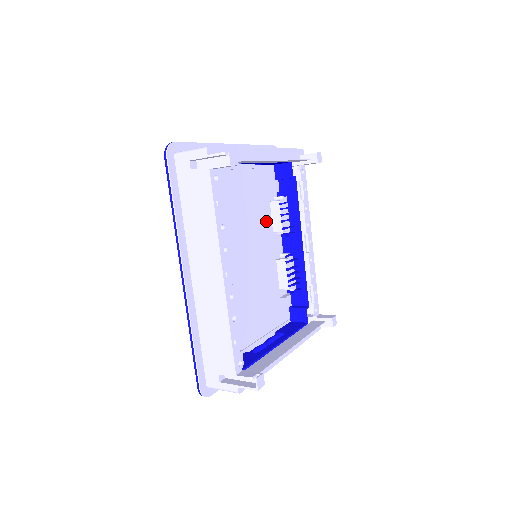
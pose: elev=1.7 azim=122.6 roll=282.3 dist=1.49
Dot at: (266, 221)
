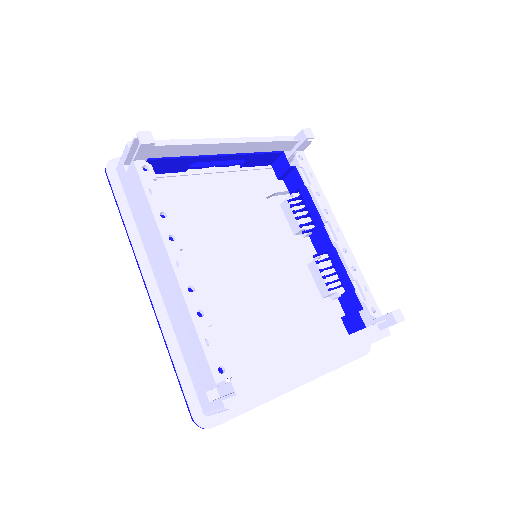
Dot at: (272, 222)
